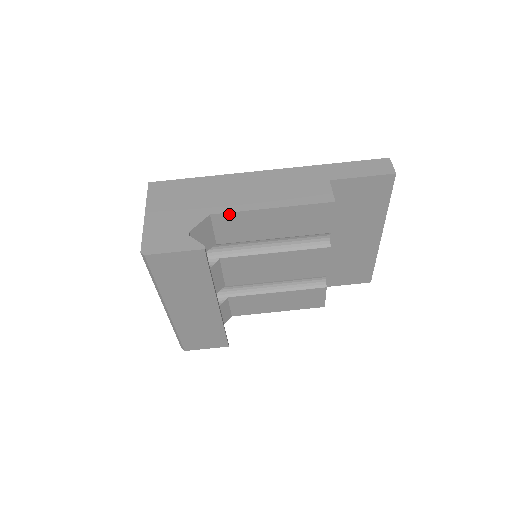
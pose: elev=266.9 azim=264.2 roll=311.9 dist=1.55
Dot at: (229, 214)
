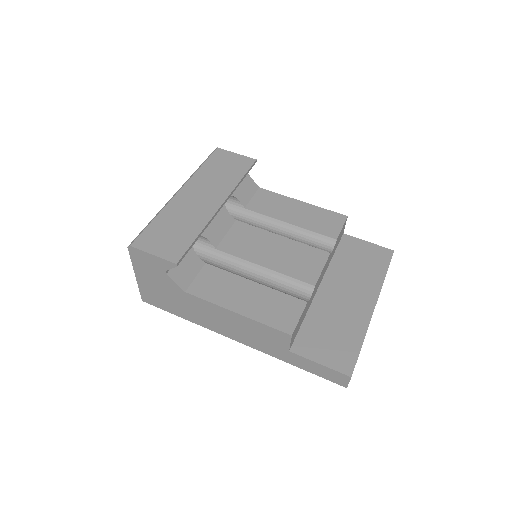
Dot at: (271, 193)
